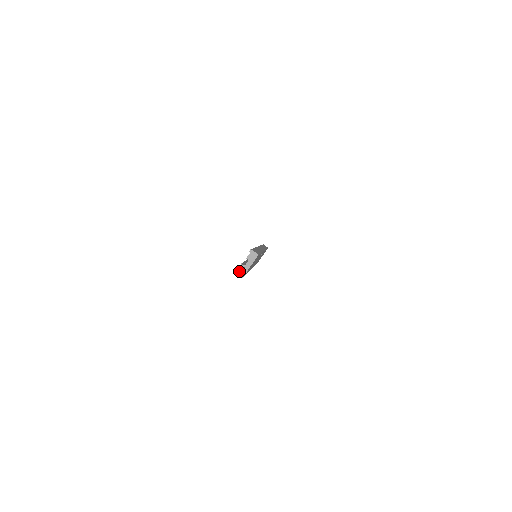
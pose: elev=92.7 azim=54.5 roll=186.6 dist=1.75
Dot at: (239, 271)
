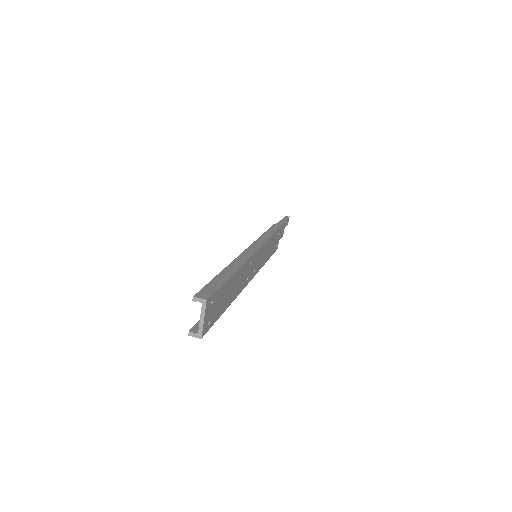
Dot at: (198, 326)
